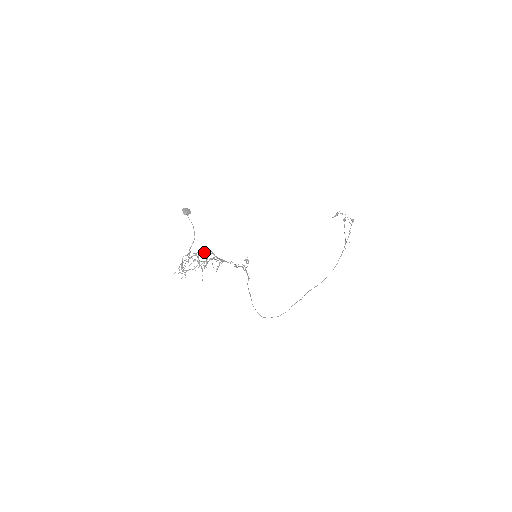
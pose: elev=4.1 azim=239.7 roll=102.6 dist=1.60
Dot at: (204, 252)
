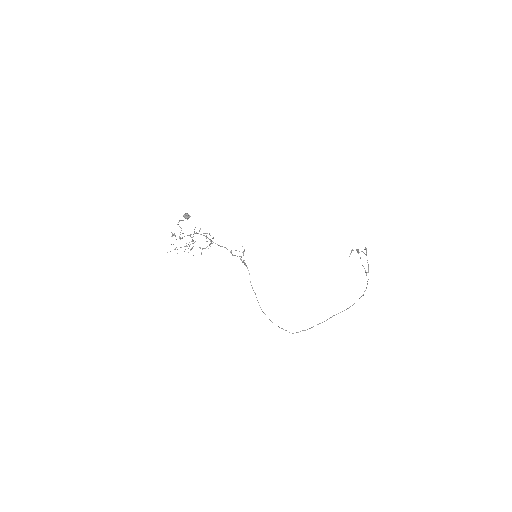
Dot at: occluded
